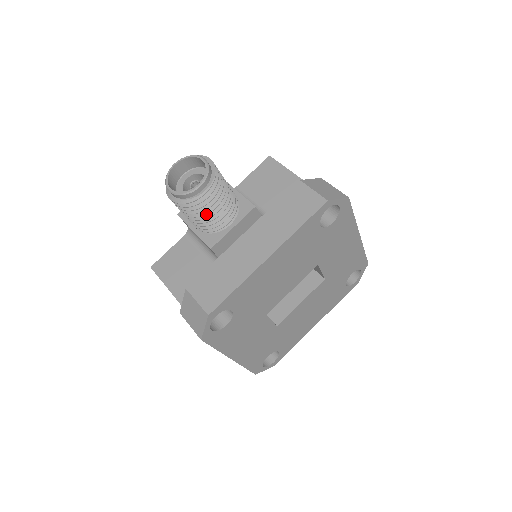
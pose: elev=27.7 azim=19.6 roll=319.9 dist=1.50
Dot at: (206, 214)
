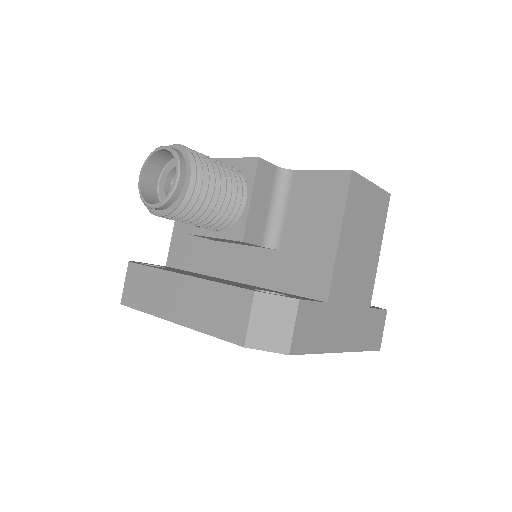
Dot at: occluded
